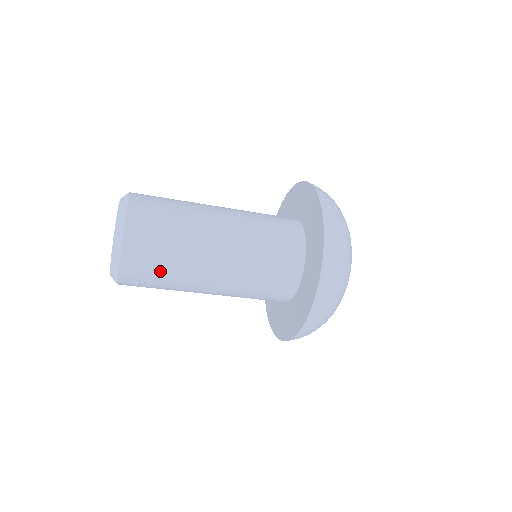
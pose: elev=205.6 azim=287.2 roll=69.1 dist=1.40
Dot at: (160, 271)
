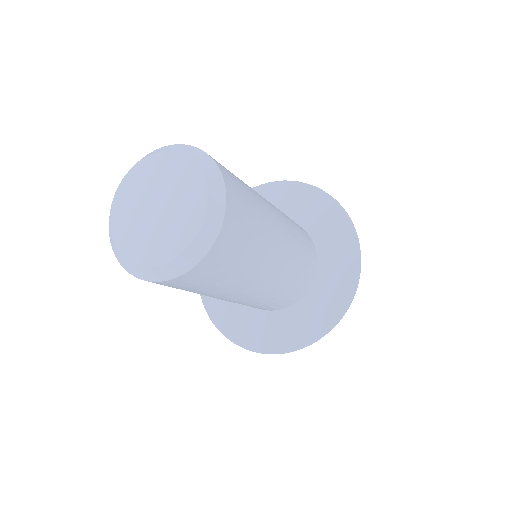
Dot at: occluded
